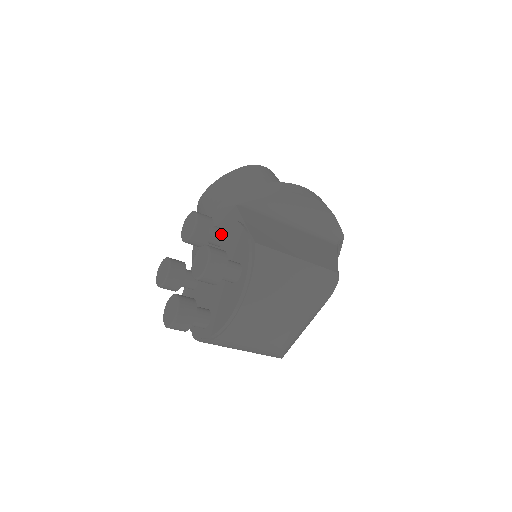
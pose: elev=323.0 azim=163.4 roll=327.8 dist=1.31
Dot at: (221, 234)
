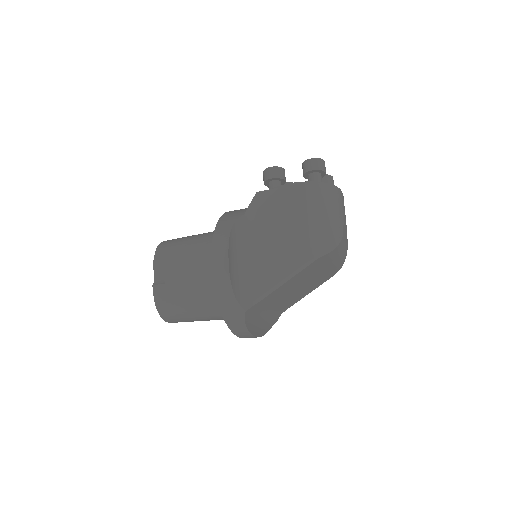
Dot at: occluded
